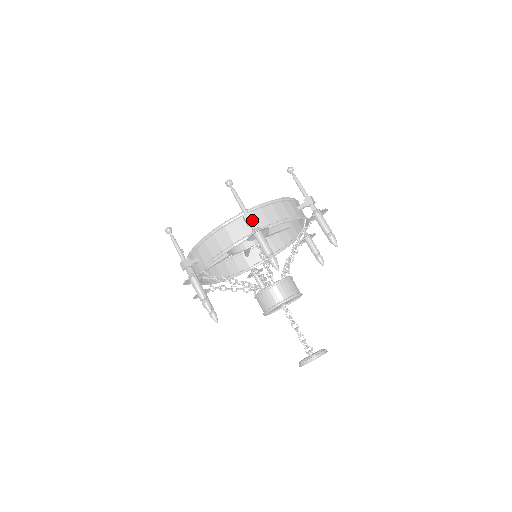
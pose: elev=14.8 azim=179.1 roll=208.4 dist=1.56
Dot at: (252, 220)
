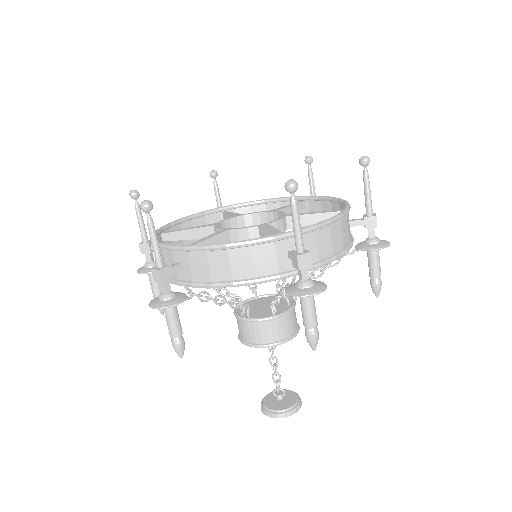
Dot at: (307, 266)
